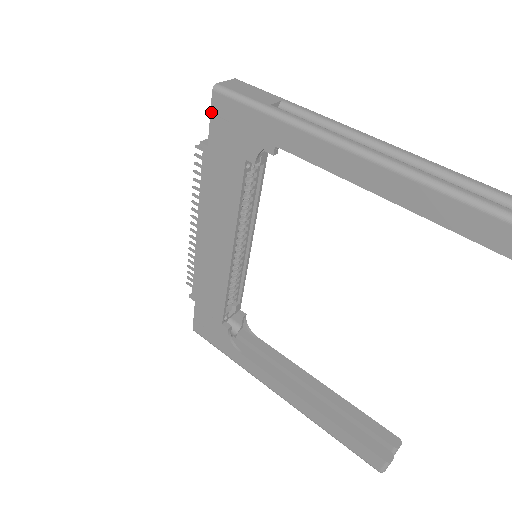
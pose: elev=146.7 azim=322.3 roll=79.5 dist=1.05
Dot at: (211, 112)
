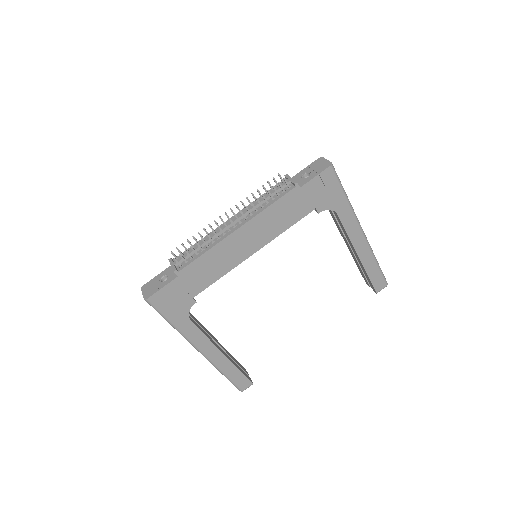
Dot at: (320, 174)
